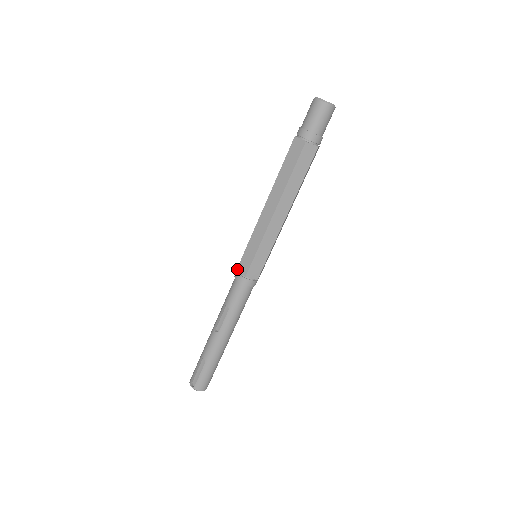
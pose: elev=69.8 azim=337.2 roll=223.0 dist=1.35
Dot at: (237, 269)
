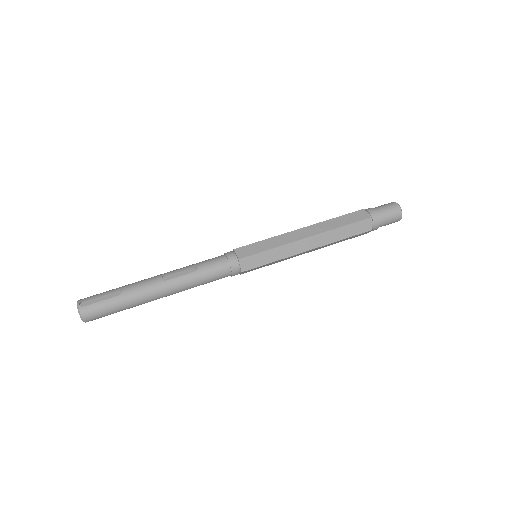
Dot at: (235, 249)
